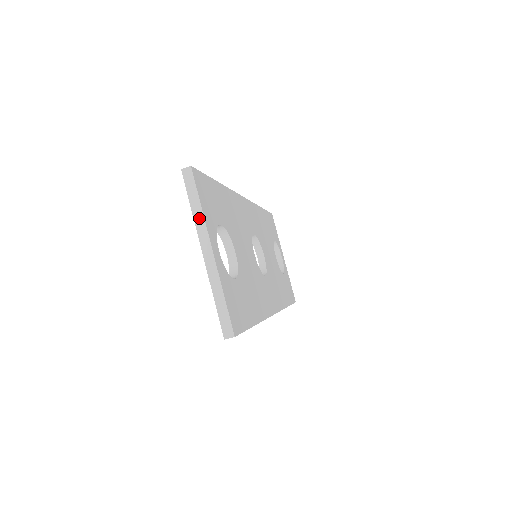
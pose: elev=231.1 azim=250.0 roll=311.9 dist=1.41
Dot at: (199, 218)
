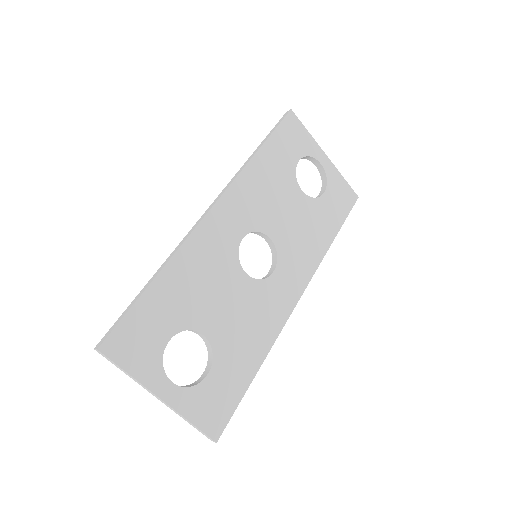
Dot at: (135, 380)
